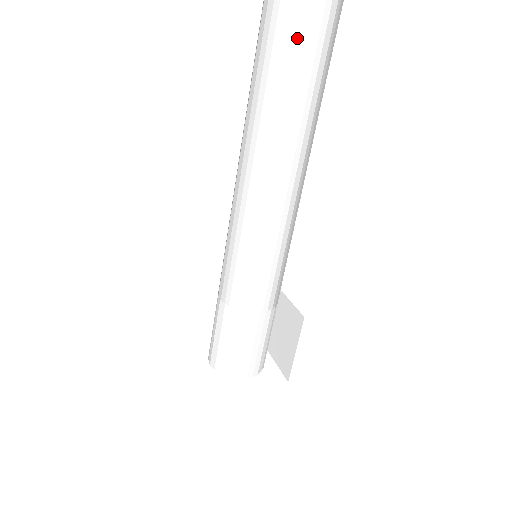
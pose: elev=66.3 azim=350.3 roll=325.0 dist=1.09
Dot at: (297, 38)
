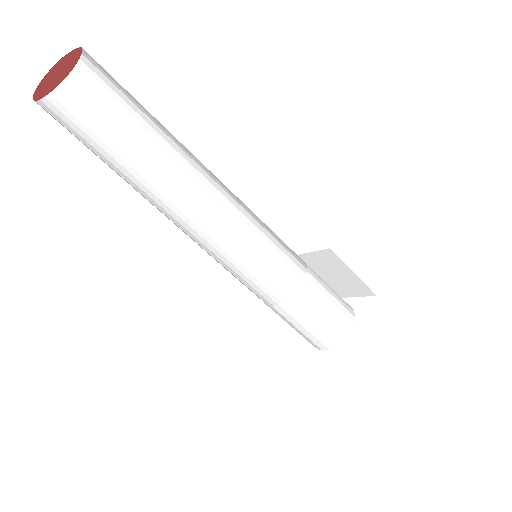
Dot at: (107, 118)
